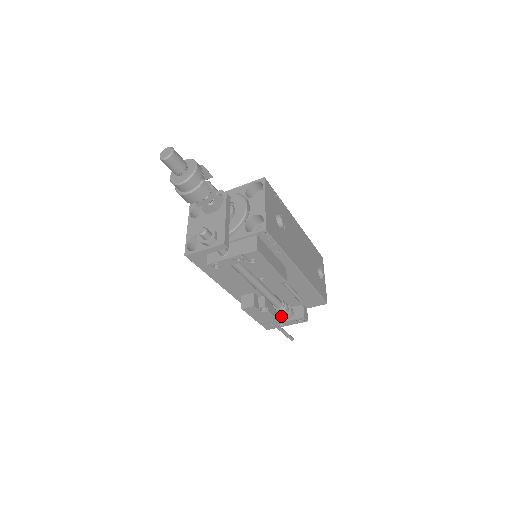
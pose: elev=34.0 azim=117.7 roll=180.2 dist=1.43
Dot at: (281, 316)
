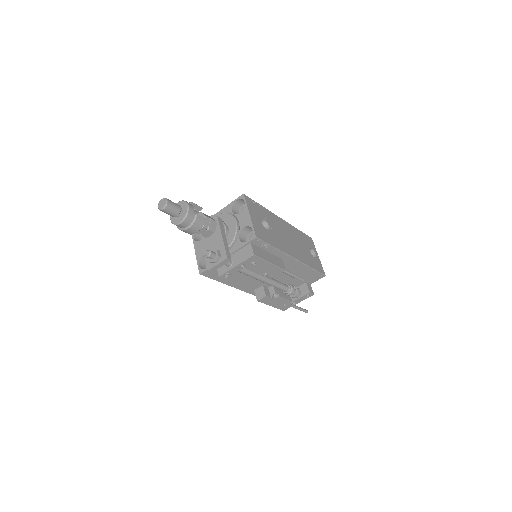
Dot at: occluded
